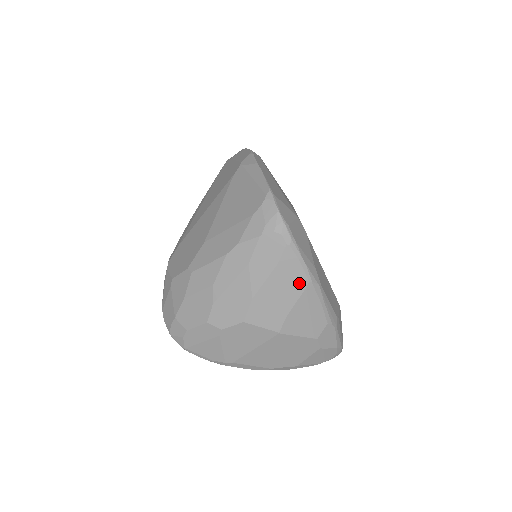
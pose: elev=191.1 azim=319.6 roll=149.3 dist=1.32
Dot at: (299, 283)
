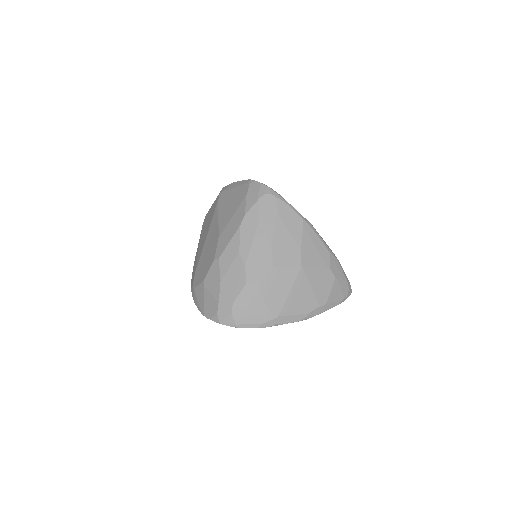
Dot at: (297, 223)
